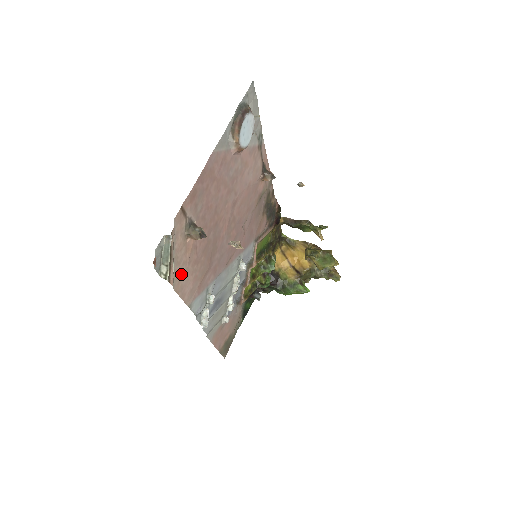
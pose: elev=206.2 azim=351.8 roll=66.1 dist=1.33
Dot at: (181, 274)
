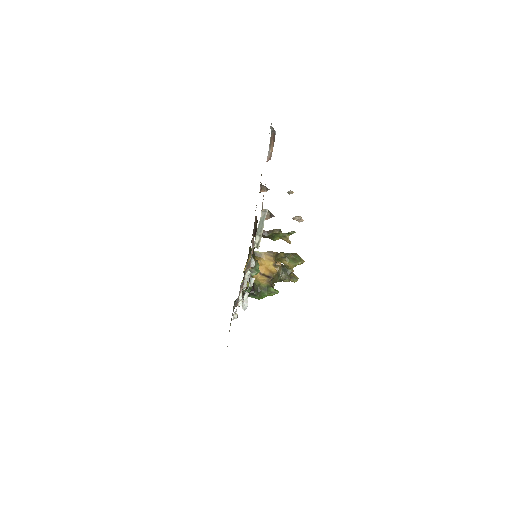
Dot at: occluded
